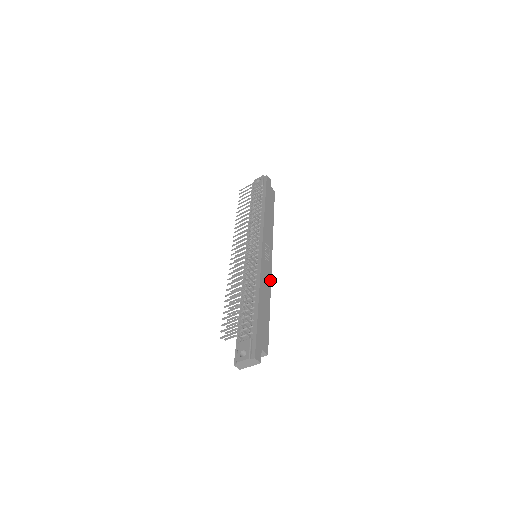
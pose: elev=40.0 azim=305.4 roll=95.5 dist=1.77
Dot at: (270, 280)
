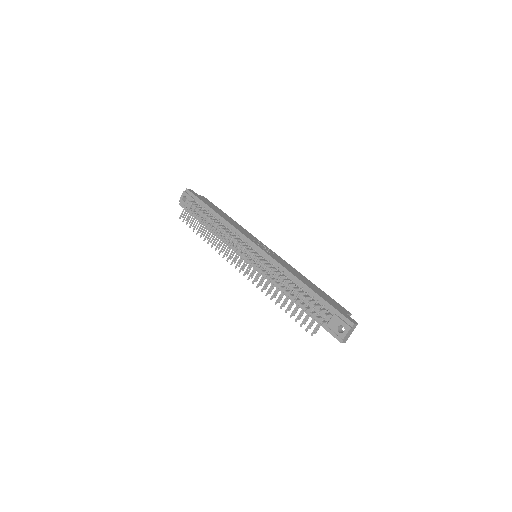
Dot at: (287, 263)
